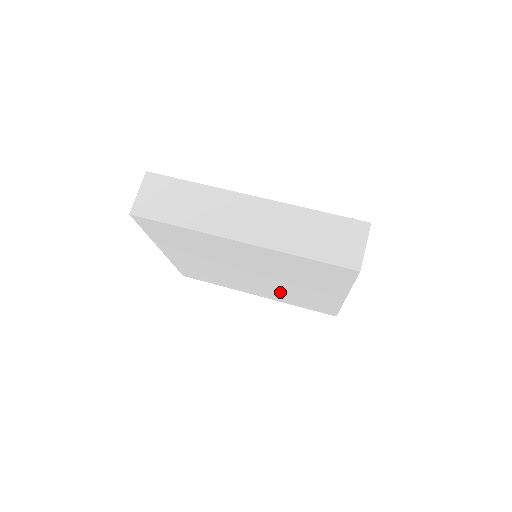
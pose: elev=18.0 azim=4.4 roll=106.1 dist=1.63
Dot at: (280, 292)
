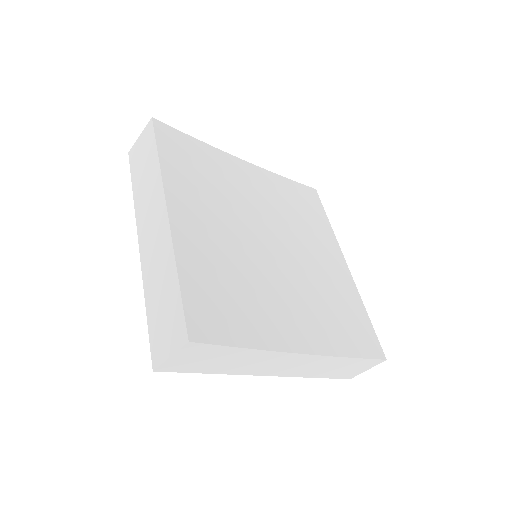
Dot at: occluded
